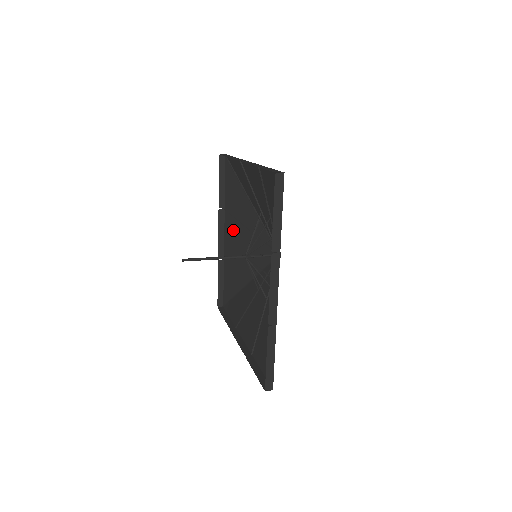
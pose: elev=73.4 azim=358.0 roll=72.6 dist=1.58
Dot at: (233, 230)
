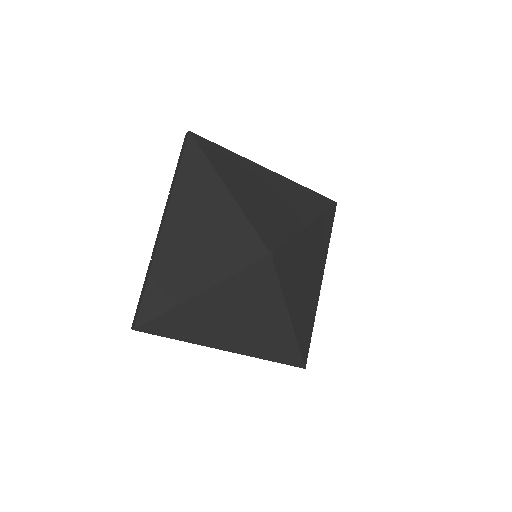
Dot at: (263, 180)
